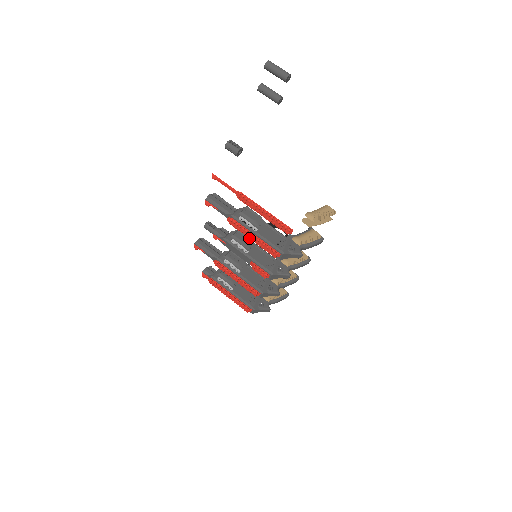
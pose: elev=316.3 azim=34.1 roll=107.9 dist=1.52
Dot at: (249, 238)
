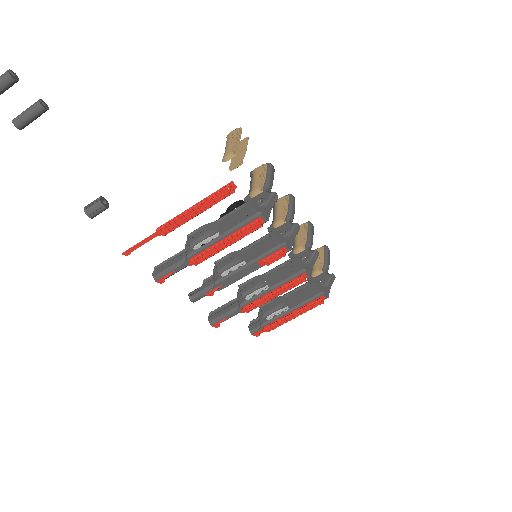
Dot at: occluded
